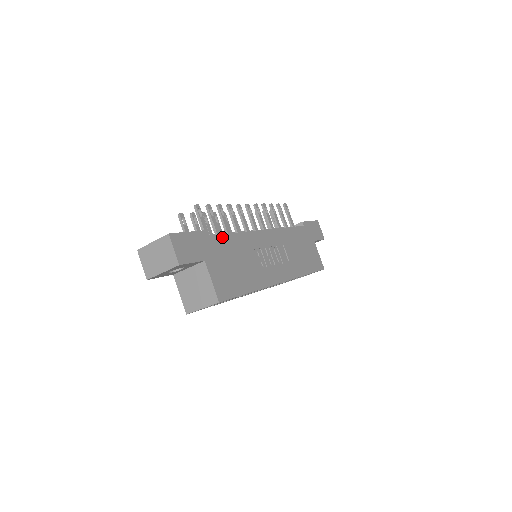
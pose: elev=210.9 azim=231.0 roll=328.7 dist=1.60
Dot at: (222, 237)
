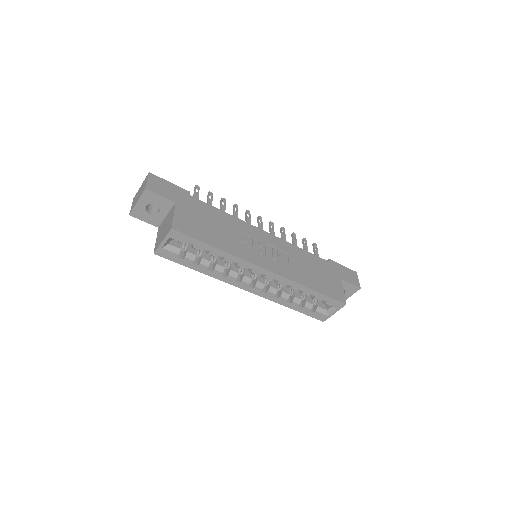
Dot at: (207, 205)
